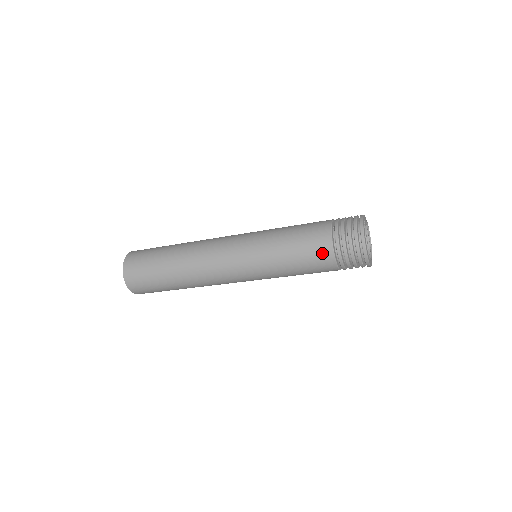
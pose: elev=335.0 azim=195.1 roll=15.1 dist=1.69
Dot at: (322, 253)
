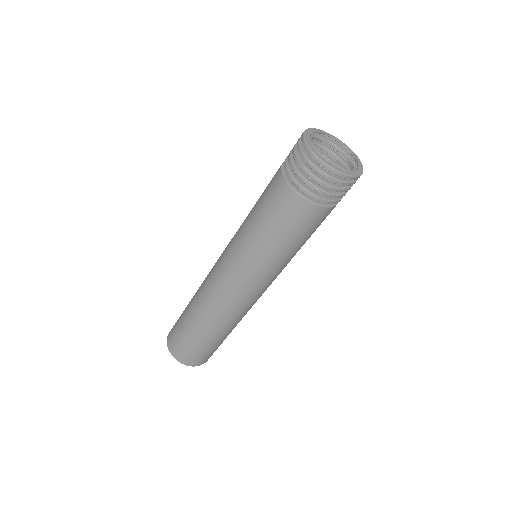
Dot at: (325, 217)
